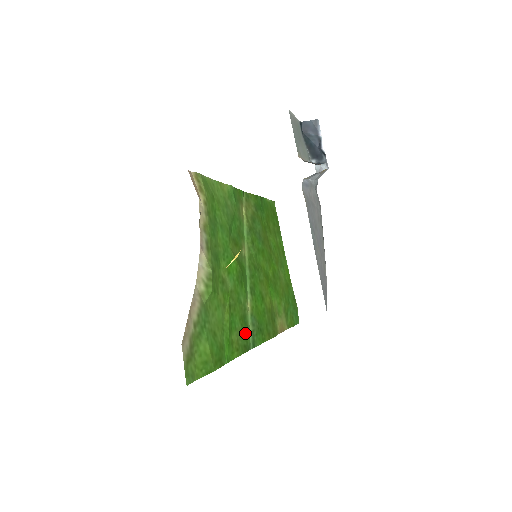
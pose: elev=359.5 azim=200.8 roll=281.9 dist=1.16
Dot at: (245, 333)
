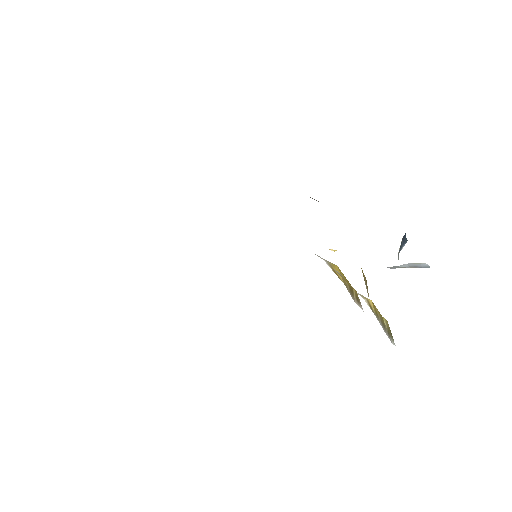
Dot at: occluded
